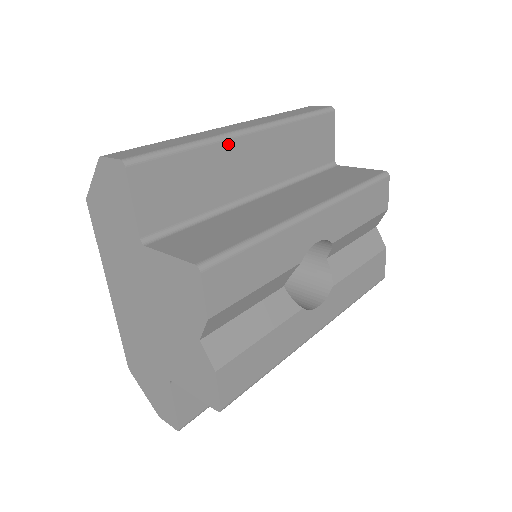
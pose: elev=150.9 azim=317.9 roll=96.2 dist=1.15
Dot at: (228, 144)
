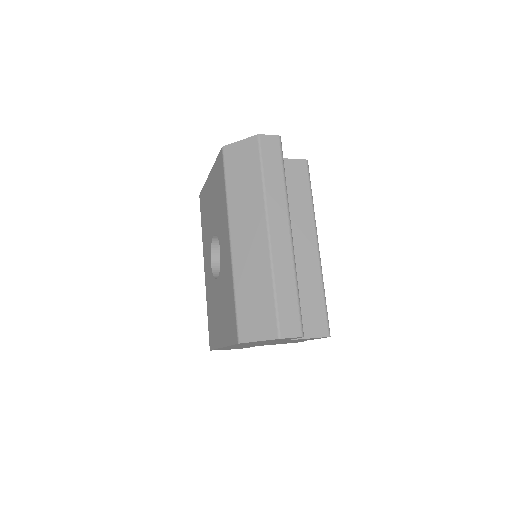
Dot at: occluded
